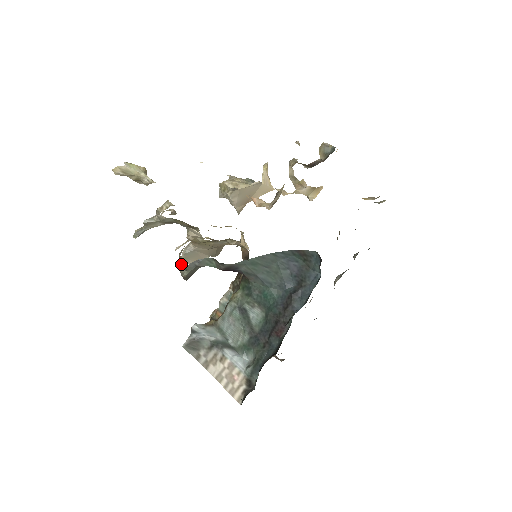
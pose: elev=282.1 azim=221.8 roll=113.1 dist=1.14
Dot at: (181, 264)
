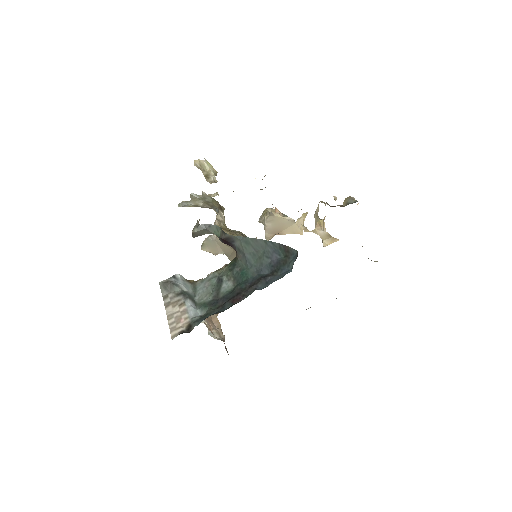
Dot at: (196, 223)
